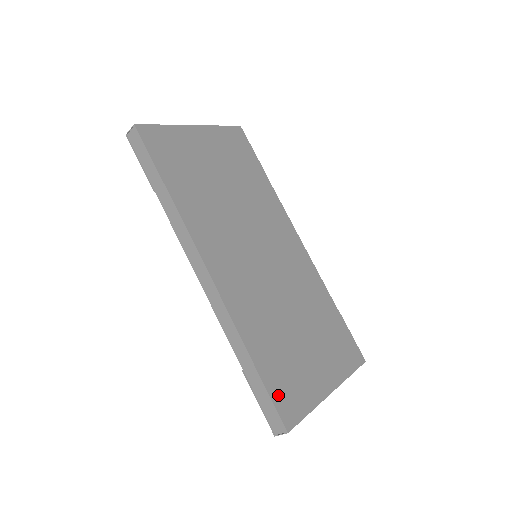
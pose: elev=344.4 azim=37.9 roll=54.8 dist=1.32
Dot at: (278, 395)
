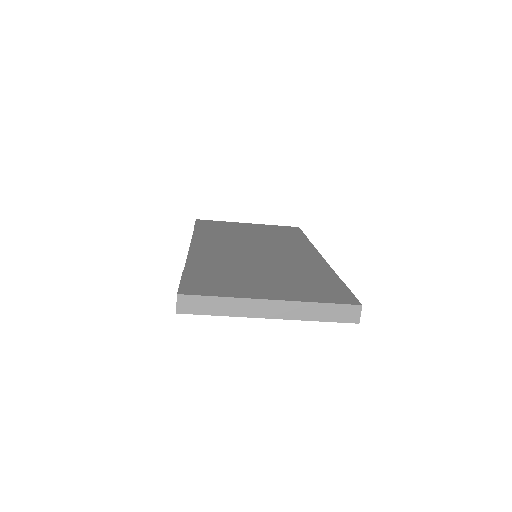
Dot at: (191, 282)
